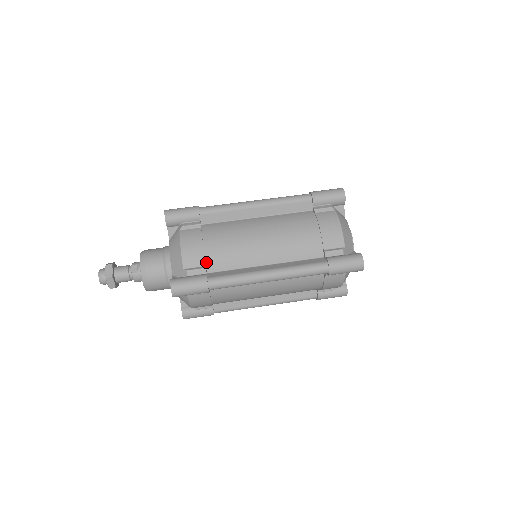
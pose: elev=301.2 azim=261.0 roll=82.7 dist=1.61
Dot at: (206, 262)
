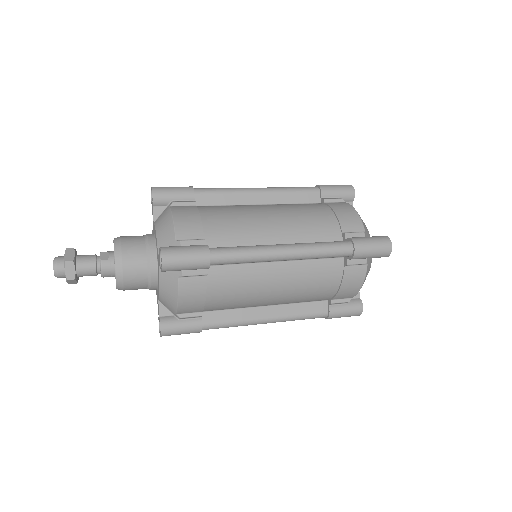
Dot at: (205, 235)
